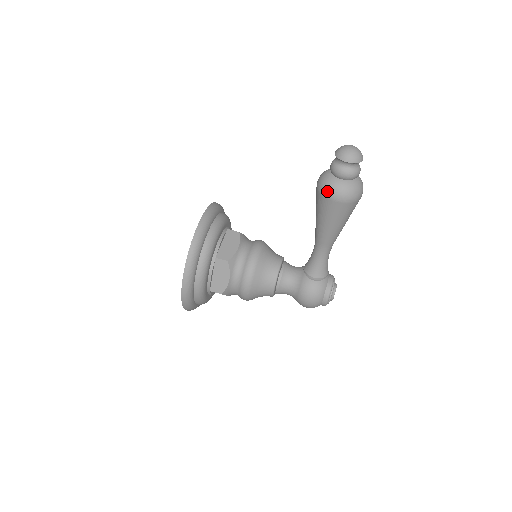
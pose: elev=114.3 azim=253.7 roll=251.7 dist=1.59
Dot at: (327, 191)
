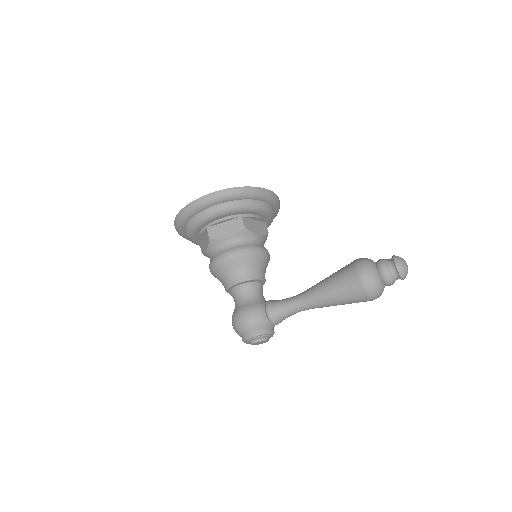
Dot at: (362, 265)
